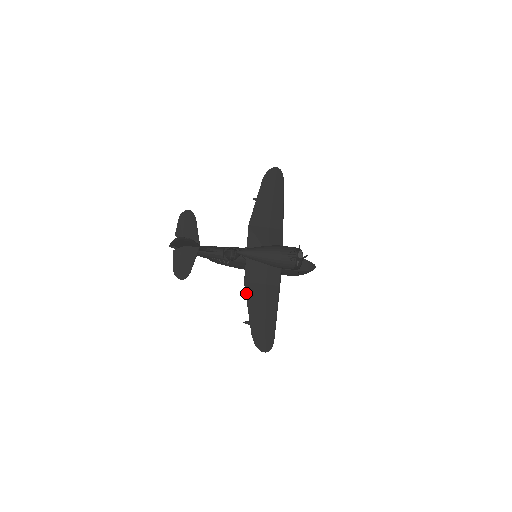
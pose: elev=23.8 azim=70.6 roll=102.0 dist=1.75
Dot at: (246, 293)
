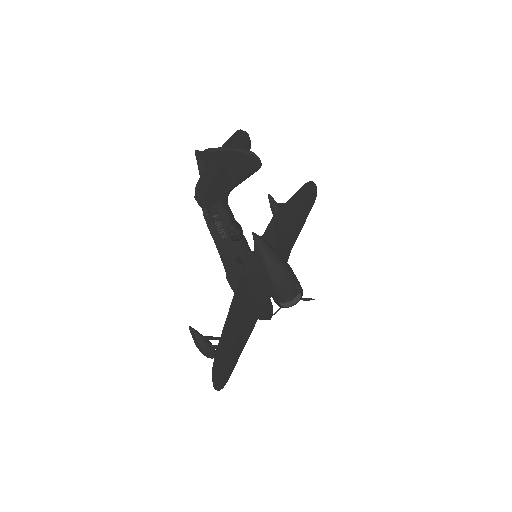
Dot at: (236, 291)
